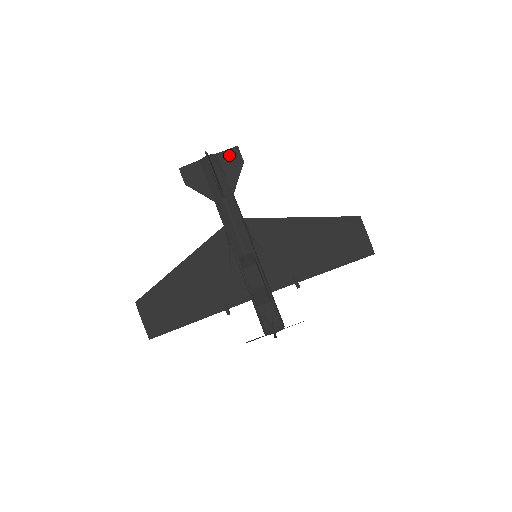
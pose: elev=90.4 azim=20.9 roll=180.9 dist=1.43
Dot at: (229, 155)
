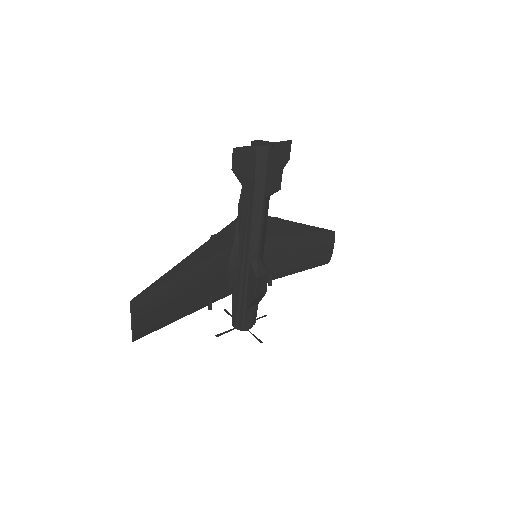
Dot at: (282, 148)
